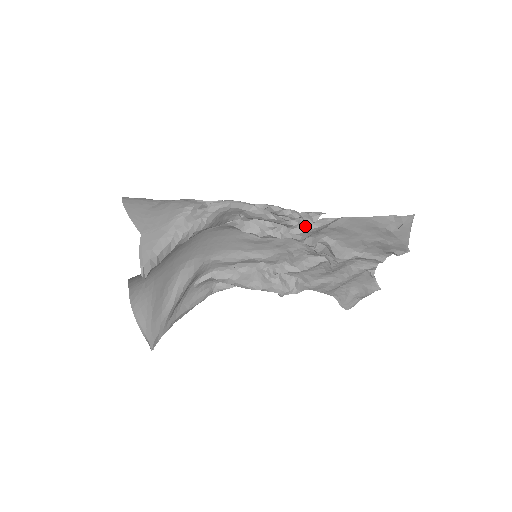
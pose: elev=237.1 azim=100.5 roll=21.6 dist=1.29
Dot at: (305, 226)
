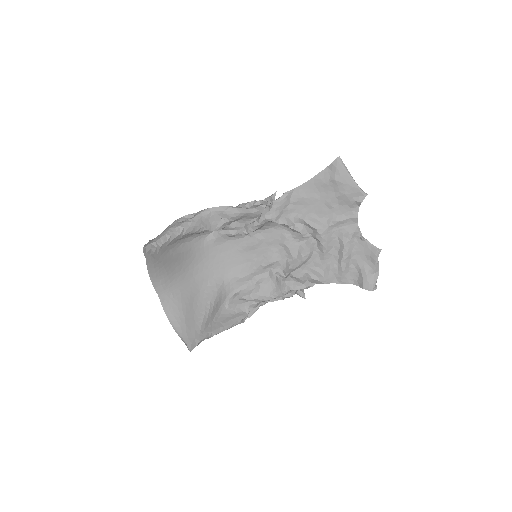
Dot at: (270, 206)
